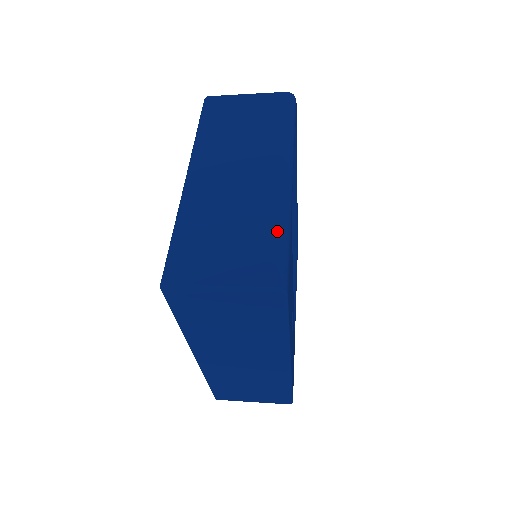
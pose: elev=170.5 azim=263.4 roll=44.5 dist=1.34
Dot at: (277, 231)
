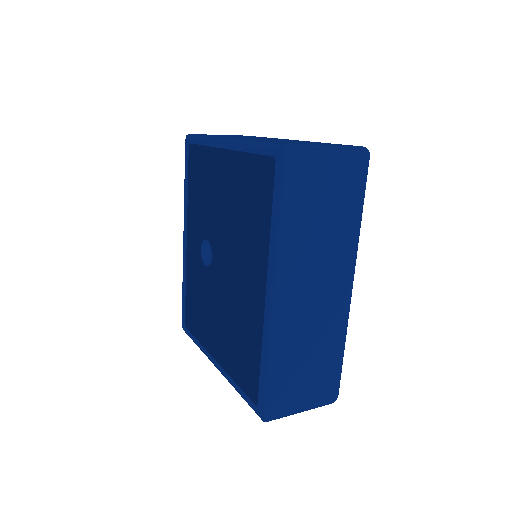
Dot at: occluded
